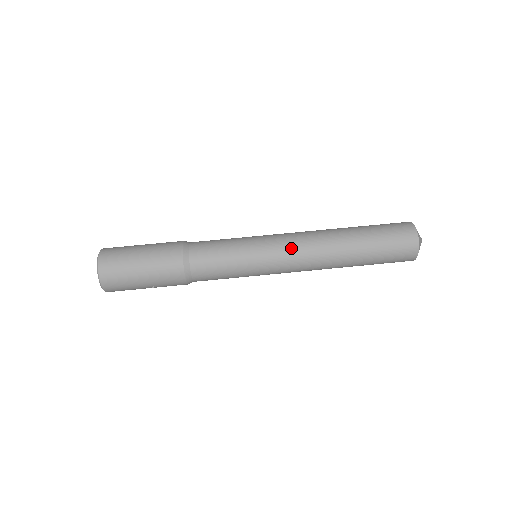
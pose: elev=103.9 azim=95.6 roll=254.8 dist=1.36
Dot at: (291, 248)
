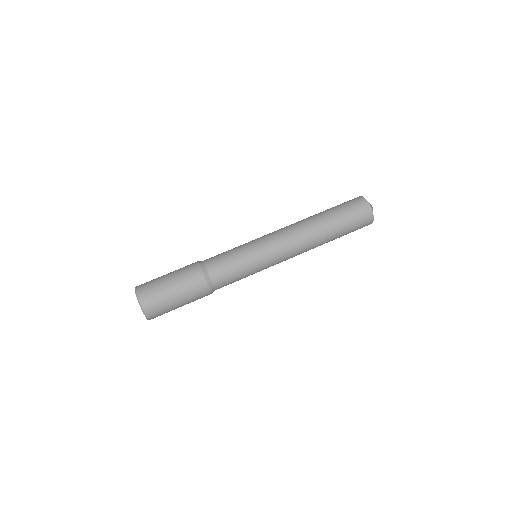
Dot at: (284, 247)
